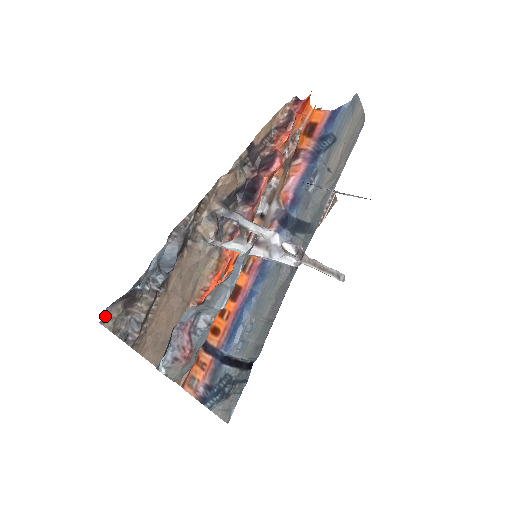
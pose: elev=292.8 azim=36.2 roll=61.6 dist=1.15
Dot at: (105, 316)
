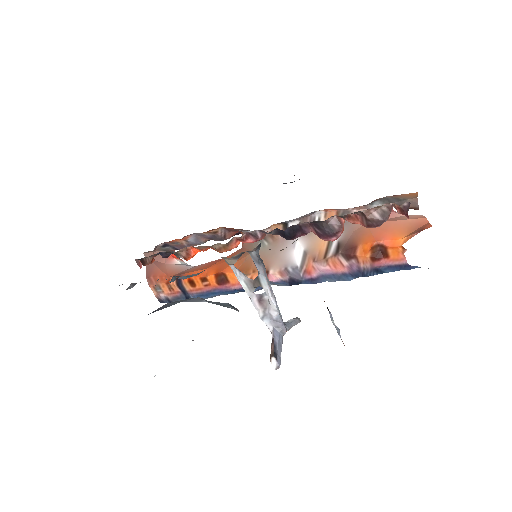
Dot at: occluded
